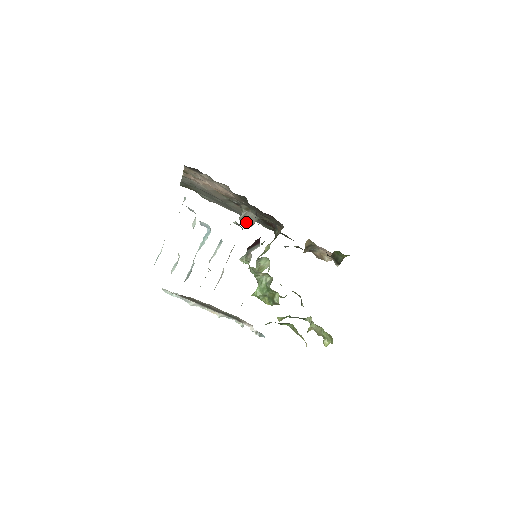
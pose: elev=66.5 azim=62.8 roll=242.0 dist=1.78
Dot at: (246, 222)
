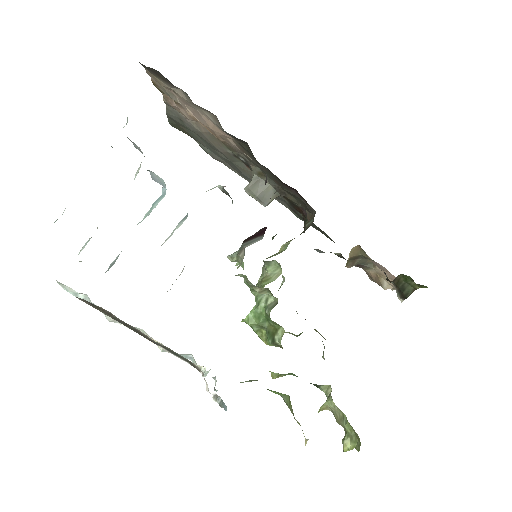
Dot at: (256, 197)
